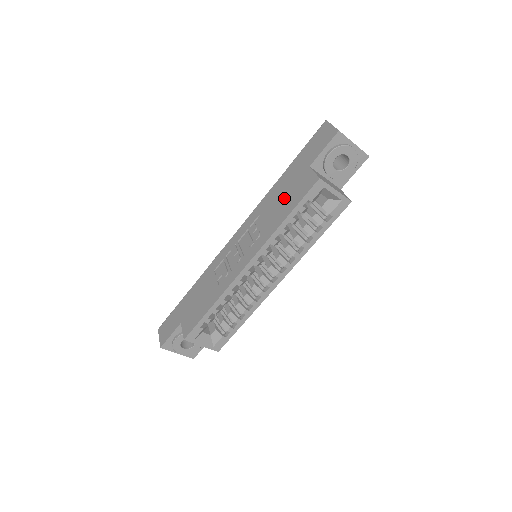
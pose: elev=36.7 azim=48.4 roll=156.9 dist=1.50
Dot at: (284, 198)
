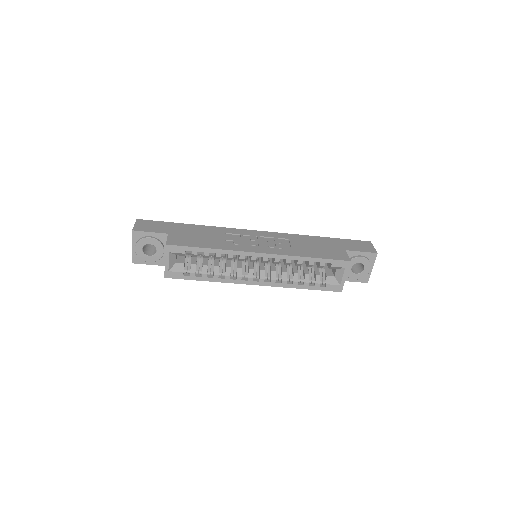
Dot at: (316, 248)
